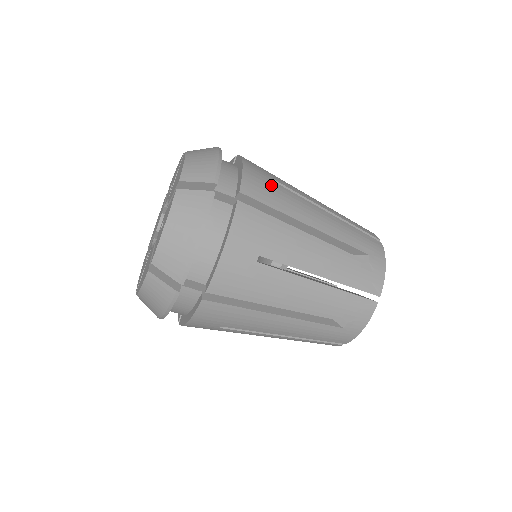
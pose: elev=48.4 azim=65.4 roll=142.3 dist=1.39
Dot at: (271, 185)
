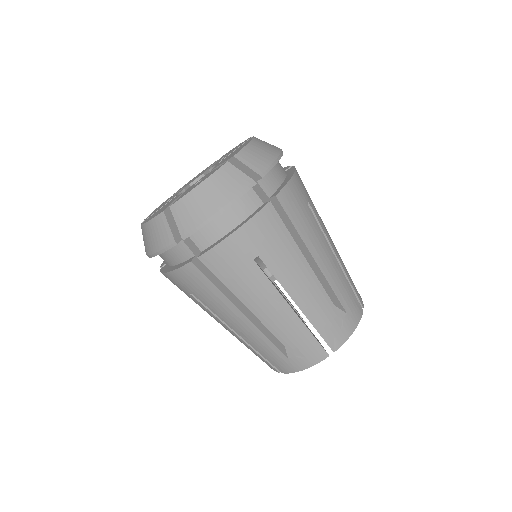
Dot at: (304, 207)
